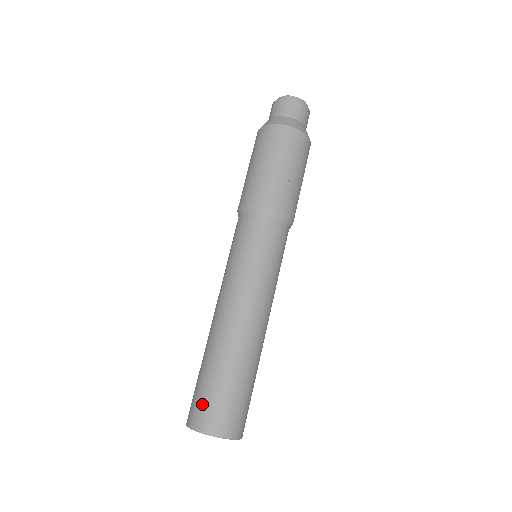
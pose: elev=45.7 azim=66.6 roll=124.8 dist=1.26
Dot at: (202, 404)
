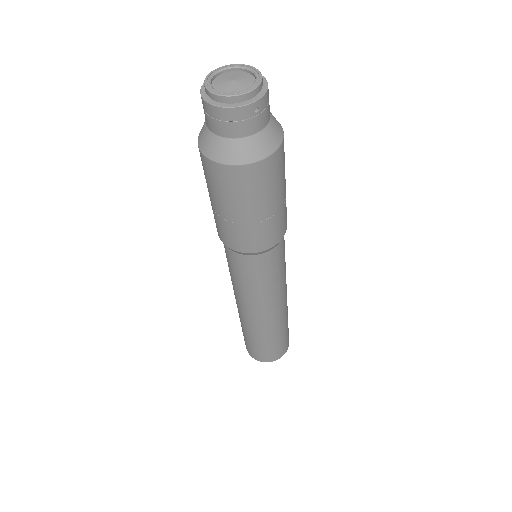
Dot at: (247, 345)
